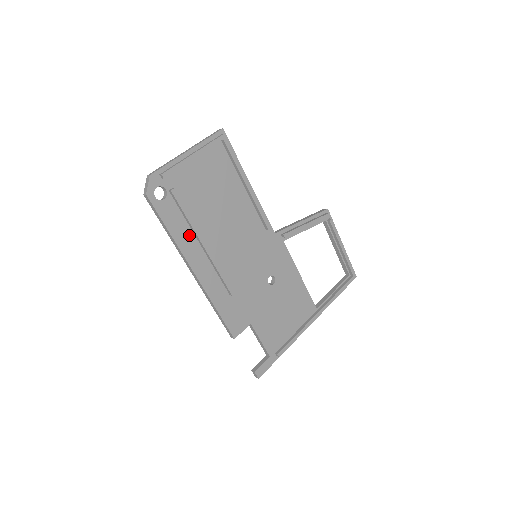
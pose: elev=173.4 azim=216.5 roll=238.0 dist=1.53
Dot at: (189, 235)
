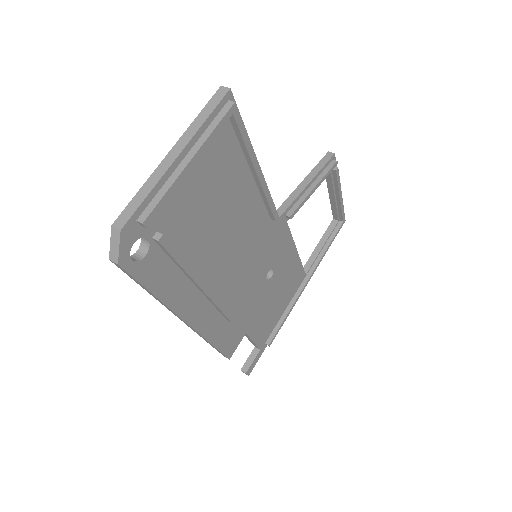
Dot at: (182, 283)
